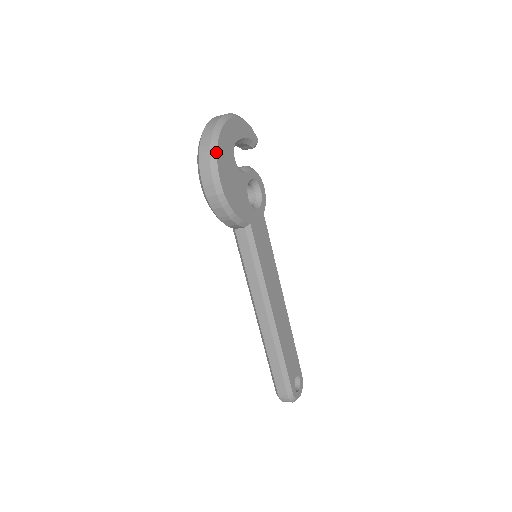
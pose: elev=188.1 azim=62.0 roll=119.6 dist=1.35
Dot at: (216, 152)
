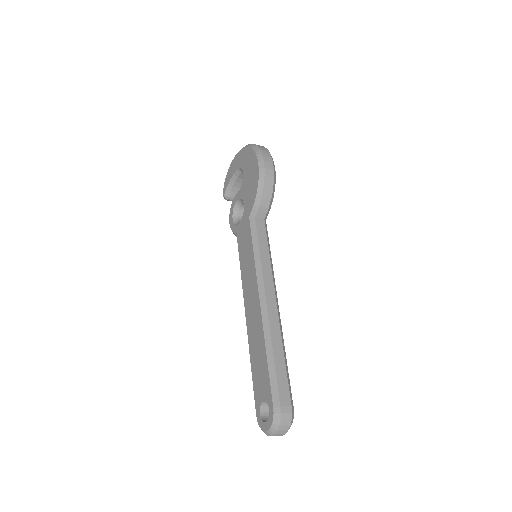
Dot at: occluded
